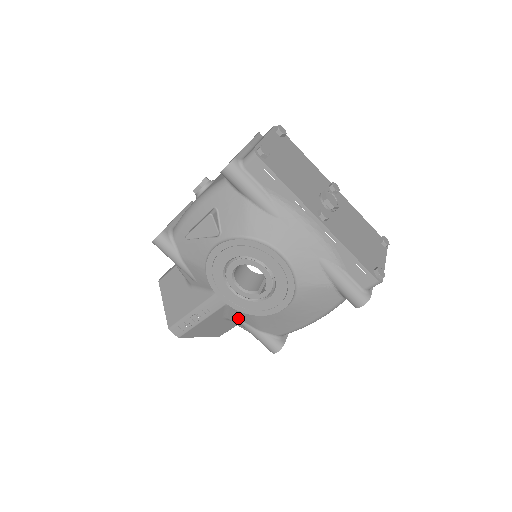
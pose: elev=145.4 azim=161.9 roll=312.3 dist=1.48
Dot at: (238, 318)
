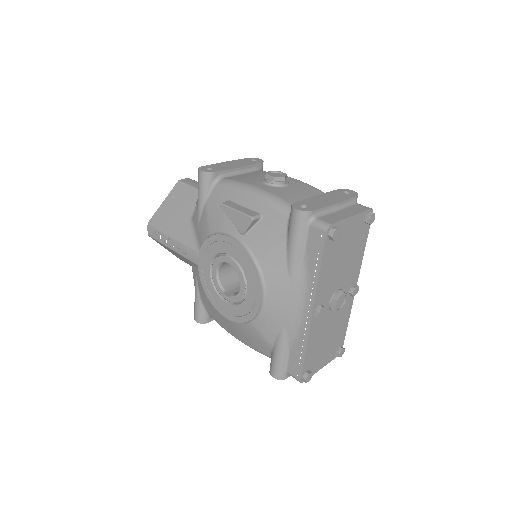
Dot at: (197, 278)
